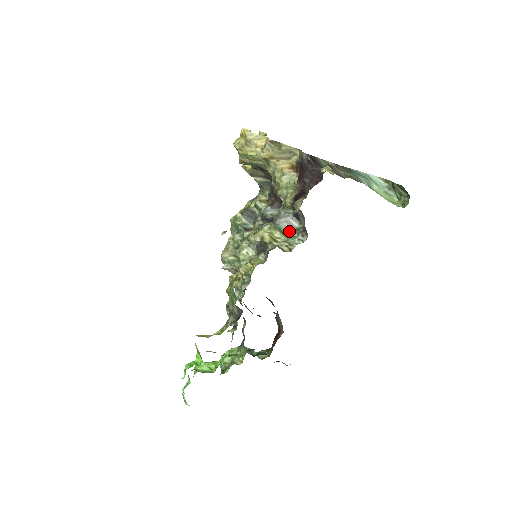
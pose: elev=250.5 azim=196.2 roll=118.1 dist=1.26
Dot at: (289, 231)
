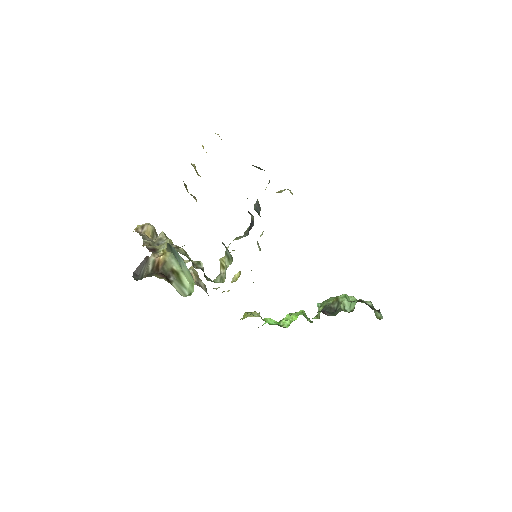
Dot at: (231, 256)
